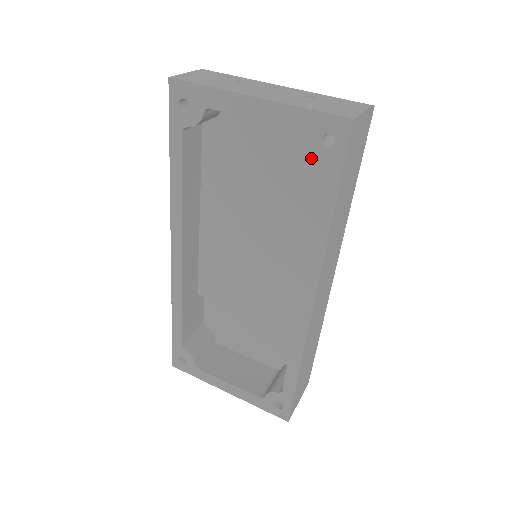
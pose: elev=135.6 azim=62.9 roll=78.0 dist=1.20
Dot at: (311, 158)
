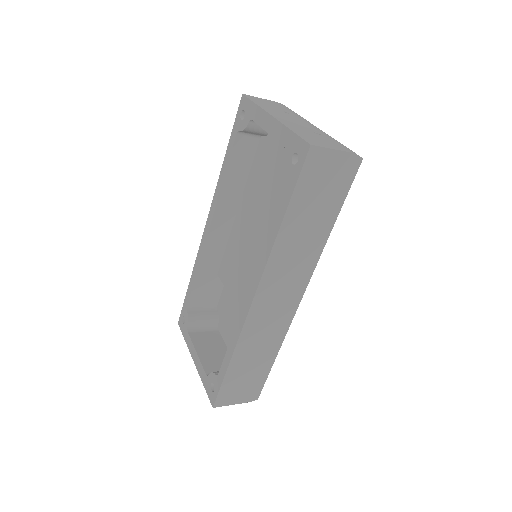
Dot at: occluded
